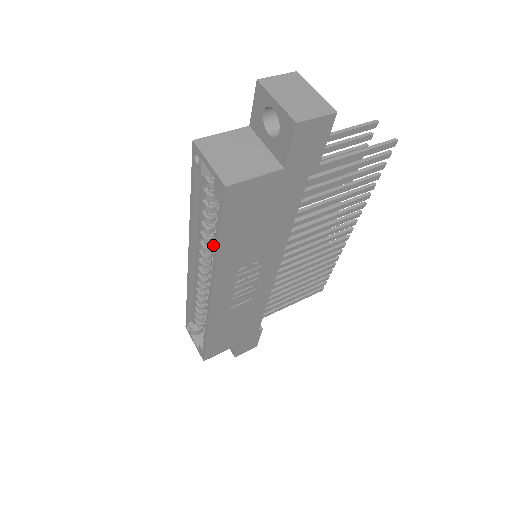
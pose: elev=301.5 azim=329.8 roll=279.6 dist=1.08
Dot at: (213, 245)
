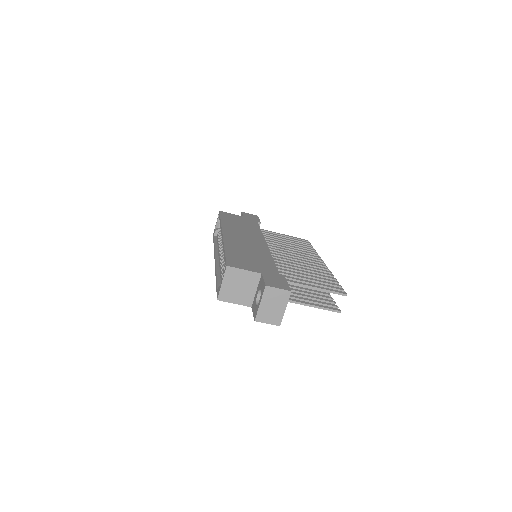
Dot at: (222, 266)
